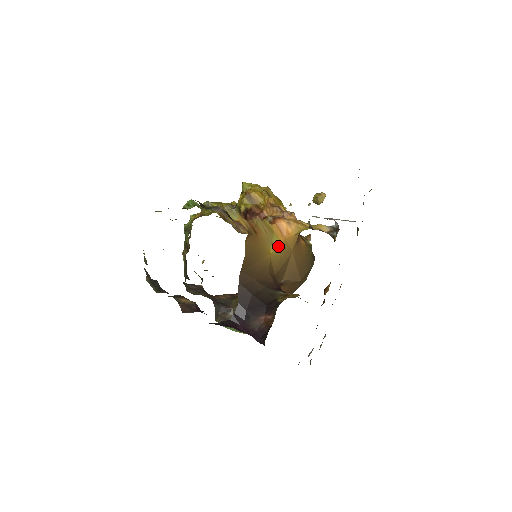
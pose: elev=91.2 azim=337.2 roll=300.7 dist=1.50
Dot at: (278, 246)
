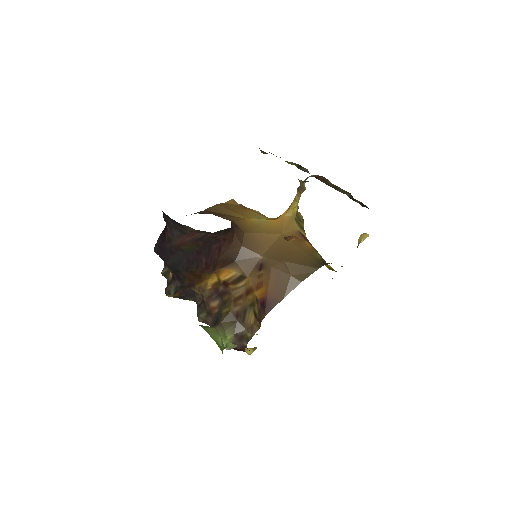
Dot at: (263, 220)
